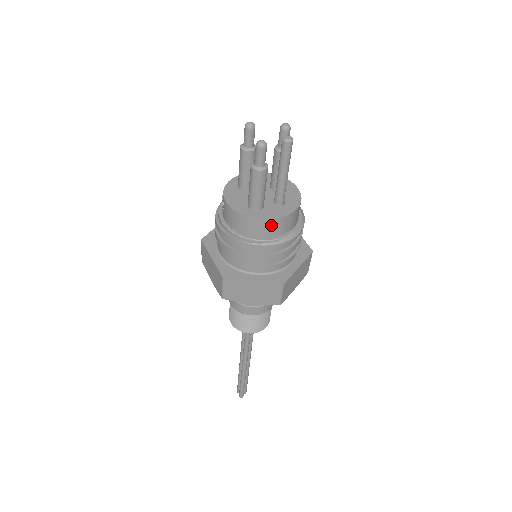
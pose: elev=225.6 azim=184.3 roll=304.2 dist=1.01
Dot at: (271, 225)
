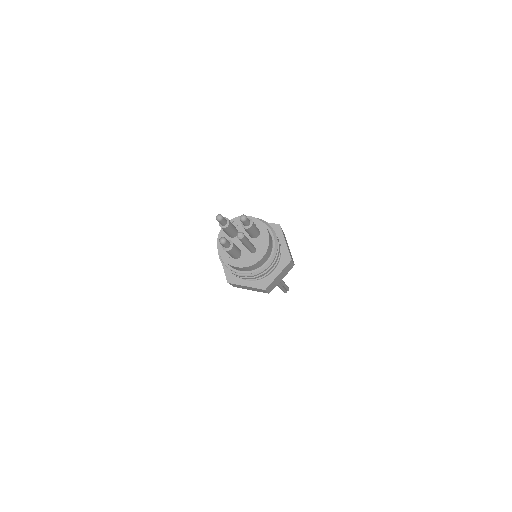
Dot at: (246, 268)
